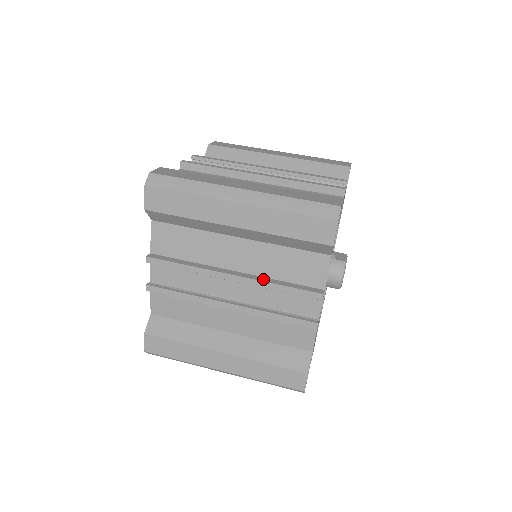
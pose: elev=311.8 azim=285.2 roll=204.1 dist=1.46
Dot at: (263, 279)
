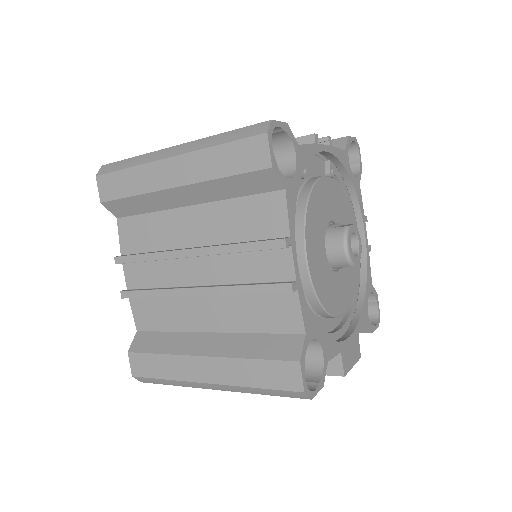
Dot at: (221, 244)
